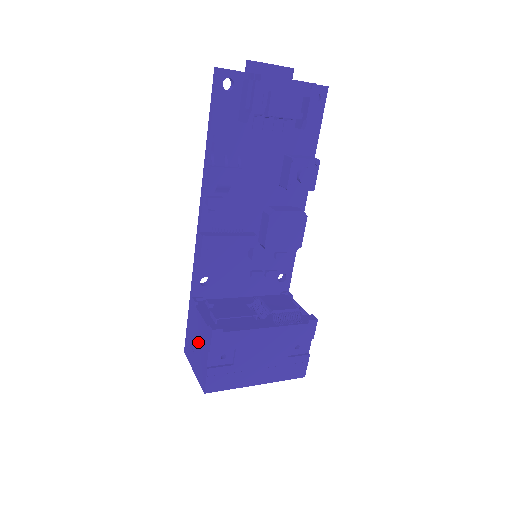
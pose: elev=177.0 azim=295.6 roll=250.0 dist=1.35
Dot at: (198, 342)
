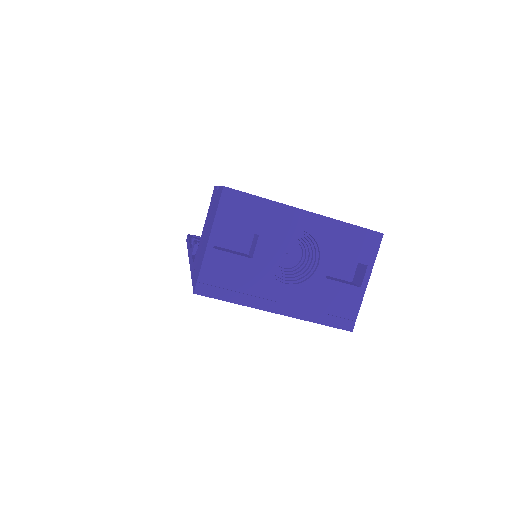
Dot at: (206, 228)
